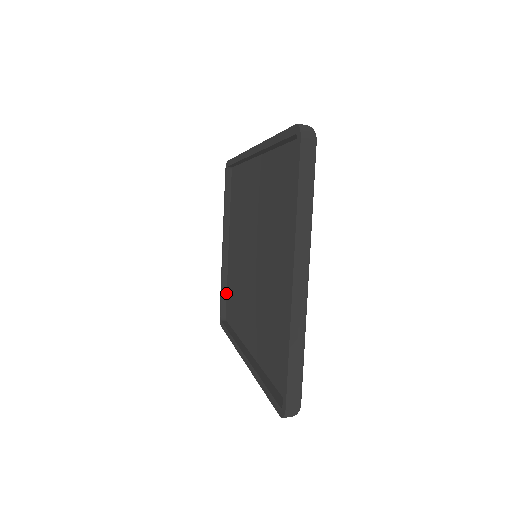
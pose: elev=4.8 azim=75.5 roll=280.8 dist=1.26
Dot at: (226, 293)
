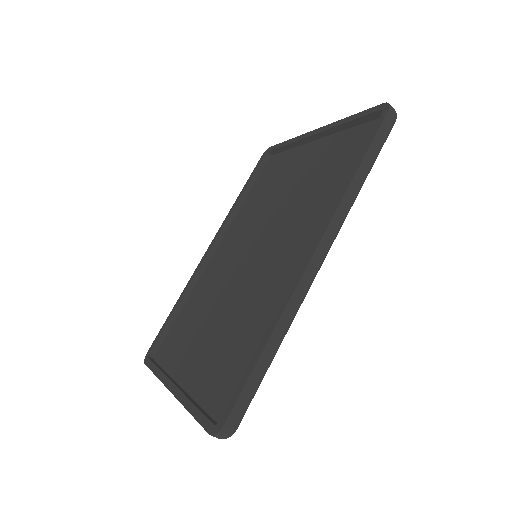
Dot at: (205, 412)
